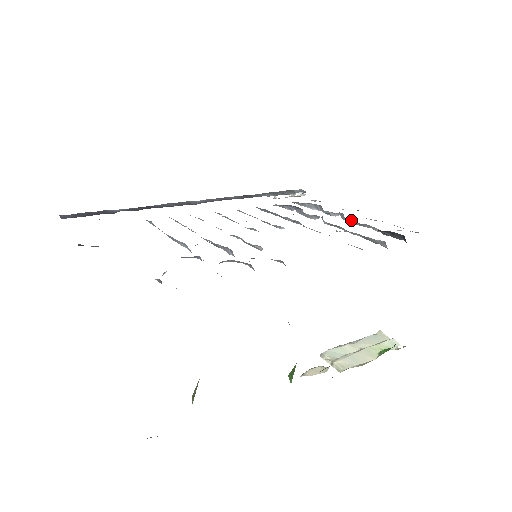
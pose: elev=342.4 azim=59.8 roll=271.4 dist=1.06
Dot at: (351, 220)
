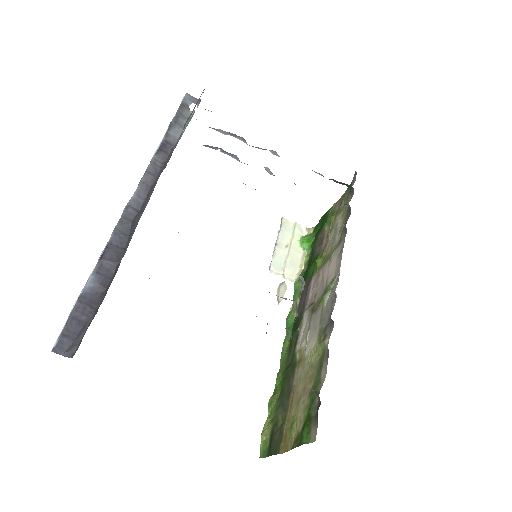
Dot at: occluded
